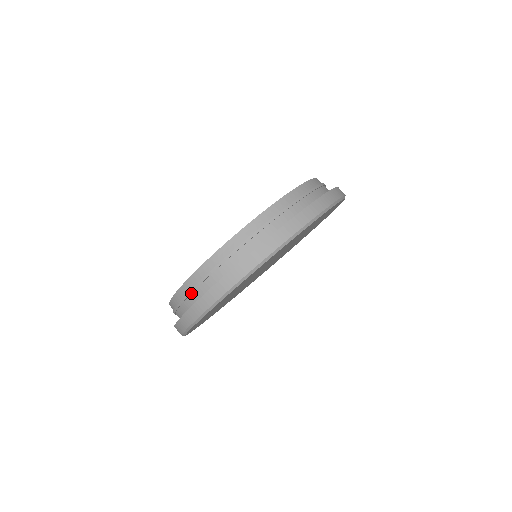
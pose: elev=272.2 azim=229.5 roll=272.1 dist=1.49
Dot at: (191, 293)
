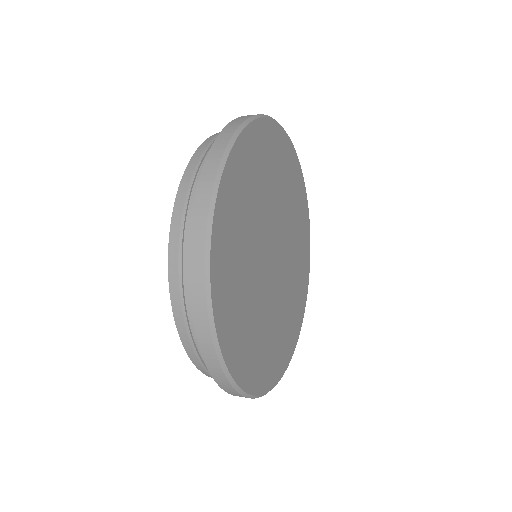
Dot at: (182, 250)
